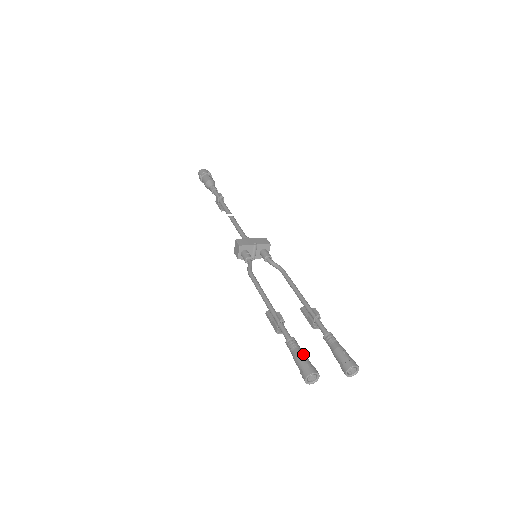
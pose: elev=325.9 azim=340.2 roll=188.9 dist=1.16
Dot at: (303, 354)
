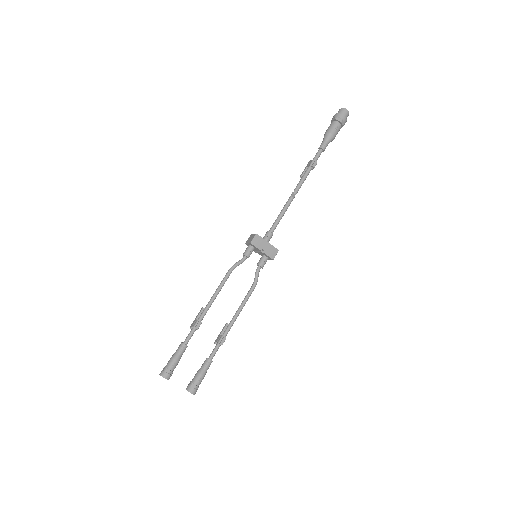
Dot at: (176, 362)
